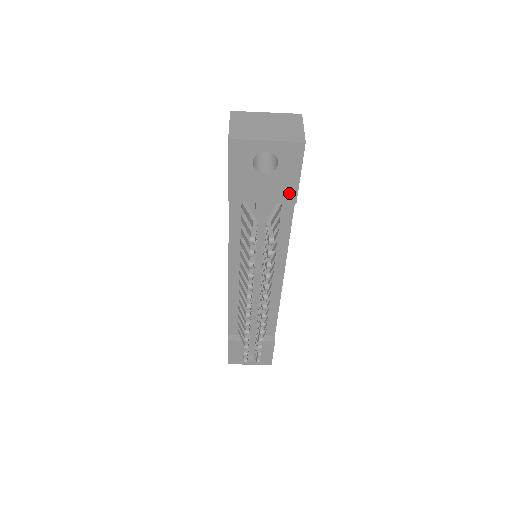
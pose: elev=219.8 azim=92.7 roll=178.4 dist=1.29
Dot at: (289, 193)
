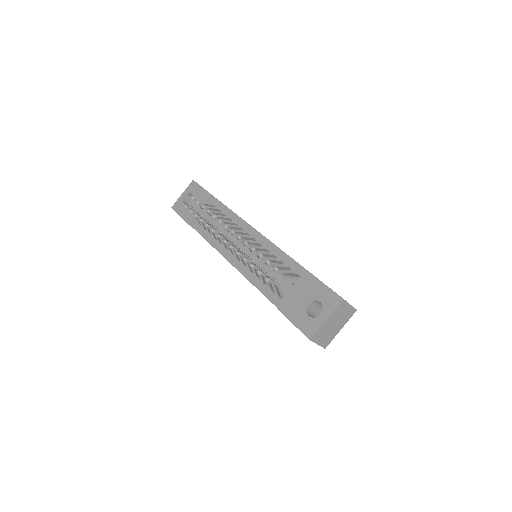
Dot at: (205, 196)
